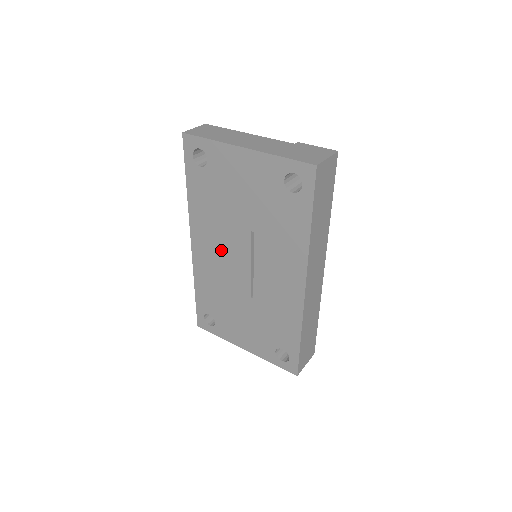
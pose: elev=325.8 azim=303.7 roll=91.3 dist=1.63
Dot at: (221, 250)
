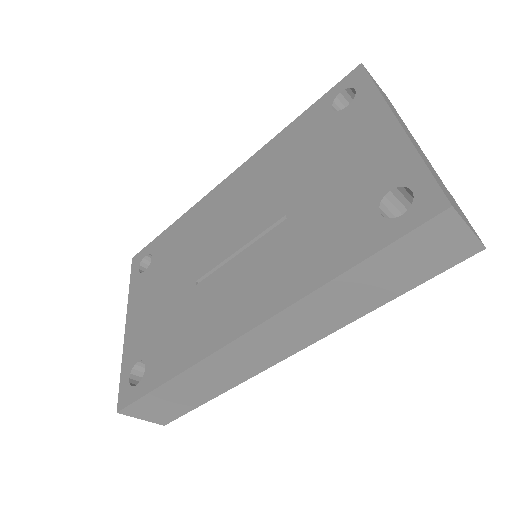
Dot at: (239, 207)
